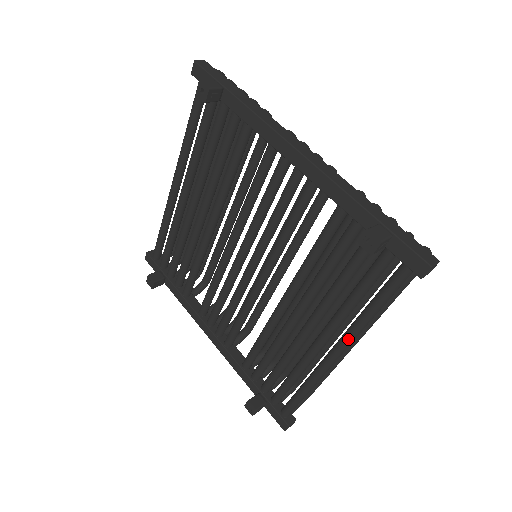
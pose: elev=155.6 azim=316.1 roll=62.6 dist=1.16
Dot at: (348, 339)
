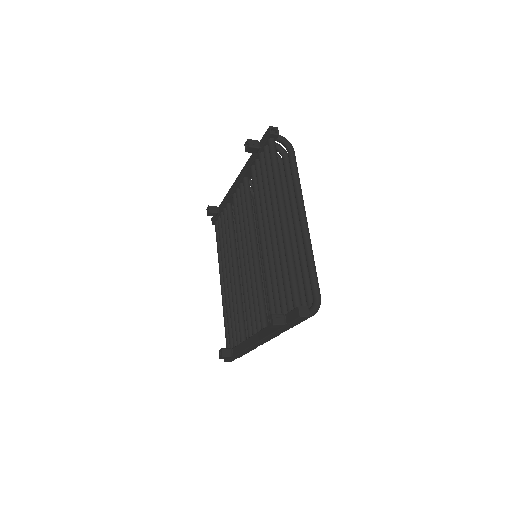
Dot at: (278, 198)
